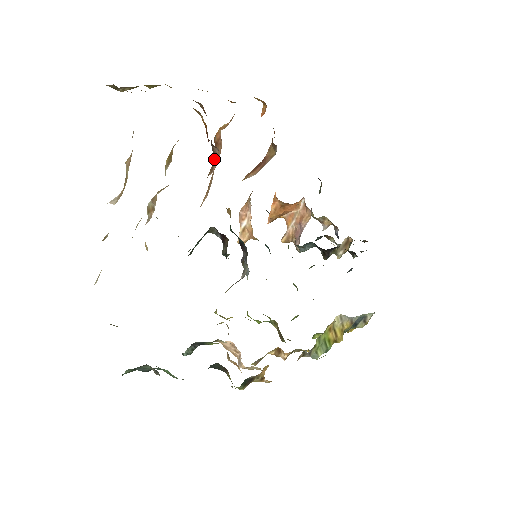
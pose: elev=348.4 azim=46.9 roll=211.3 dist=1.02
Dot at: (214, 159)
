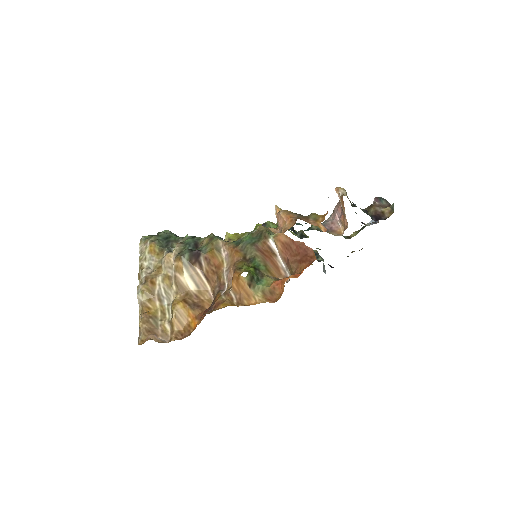
Dot at: (215, 296)
